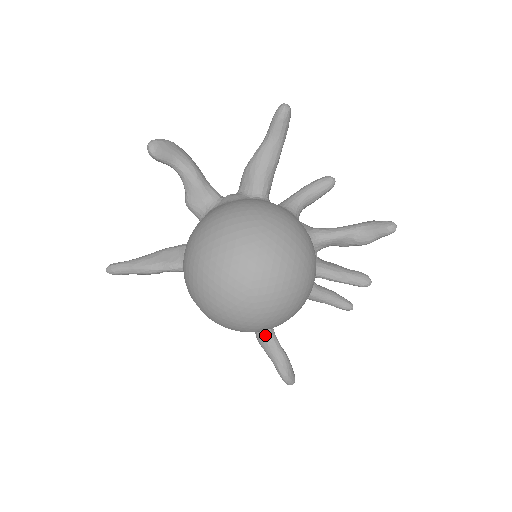
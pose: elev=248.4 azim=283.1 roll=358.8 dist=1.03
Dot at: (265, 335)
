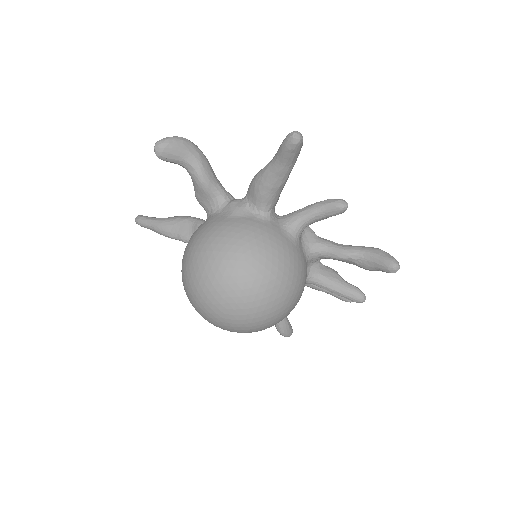
Dot at: occluded
